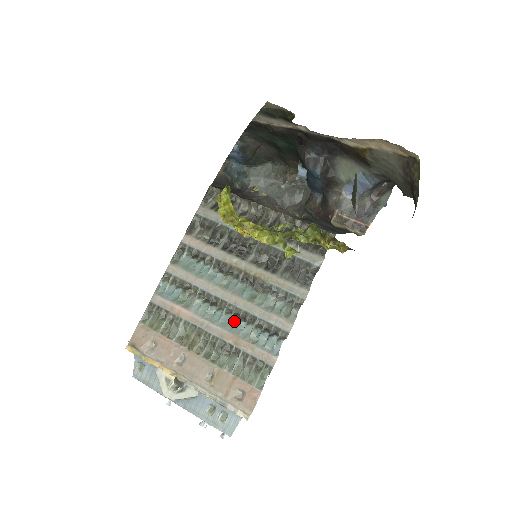
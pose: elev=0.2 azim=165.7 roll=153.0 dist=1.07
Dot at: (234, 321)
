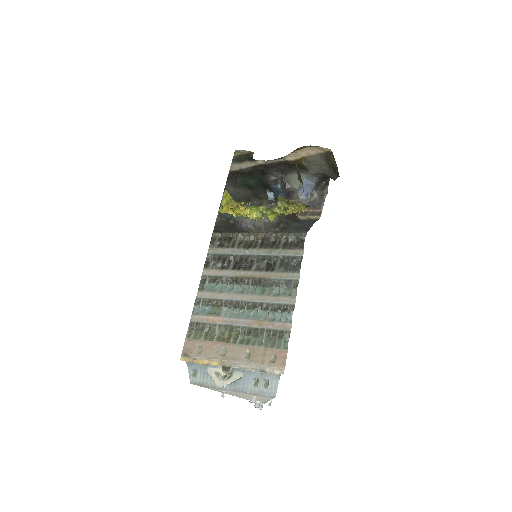
Dot at: (254, 312)
